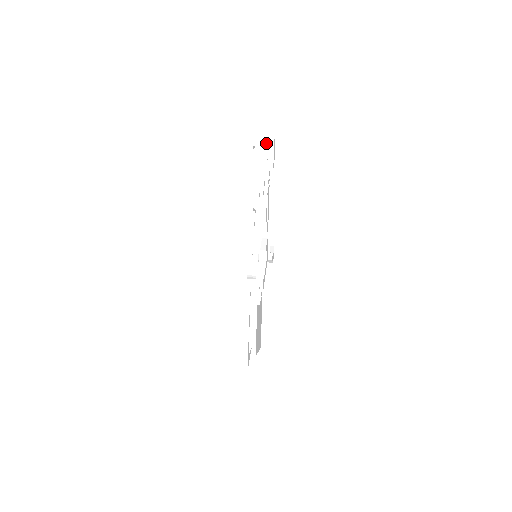
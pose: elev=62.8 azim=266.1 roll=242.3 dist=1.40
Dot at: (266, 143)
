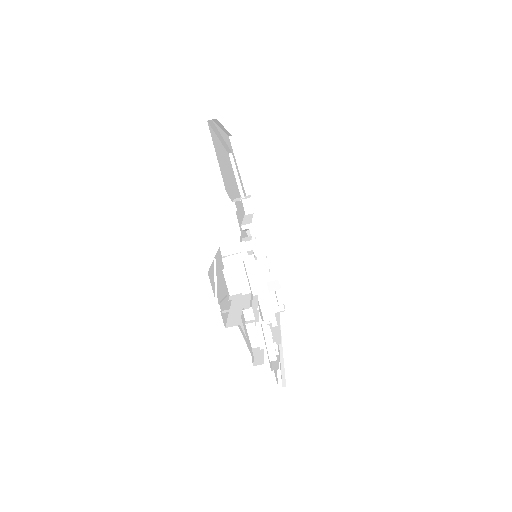
Dot at: occluded
